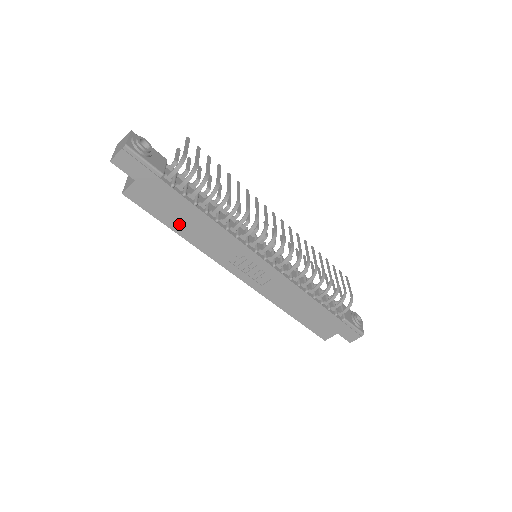
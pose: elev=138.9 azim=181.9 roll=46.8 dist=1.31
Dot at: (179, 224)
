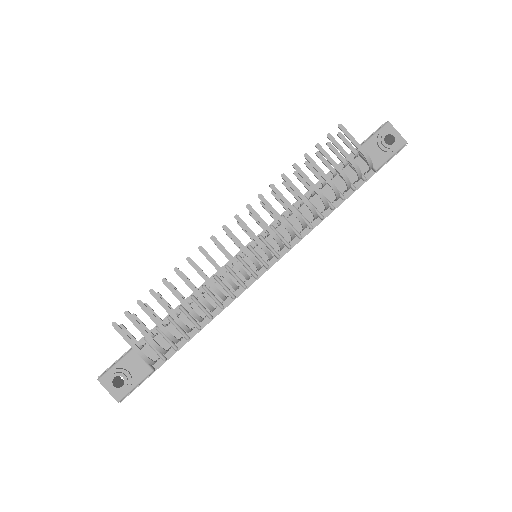
Dot at: occluded
